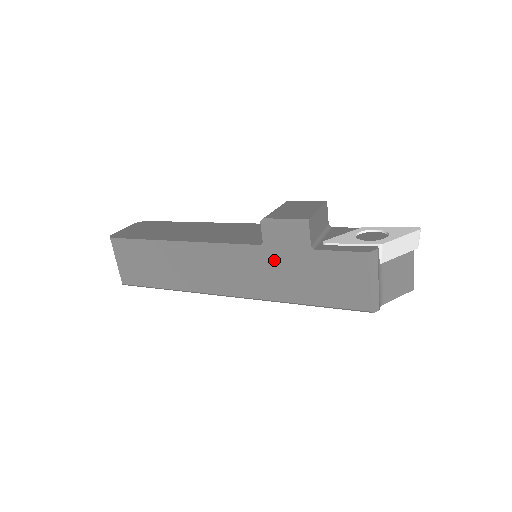
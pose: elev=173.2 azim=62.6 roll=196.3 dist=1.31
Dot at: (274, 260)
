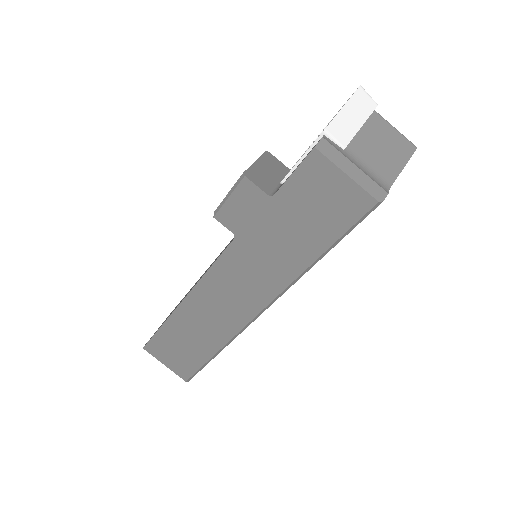
Dot at: (257, 241)
